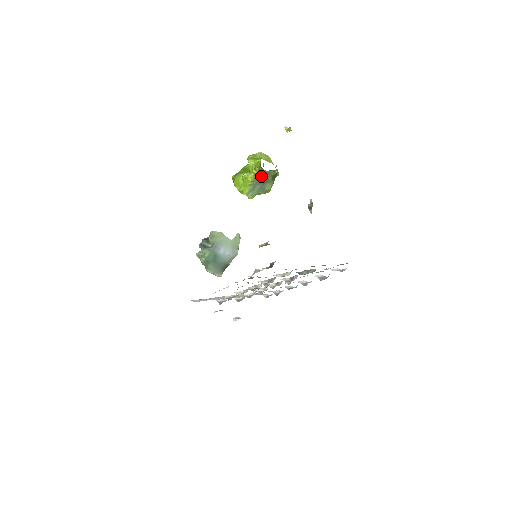
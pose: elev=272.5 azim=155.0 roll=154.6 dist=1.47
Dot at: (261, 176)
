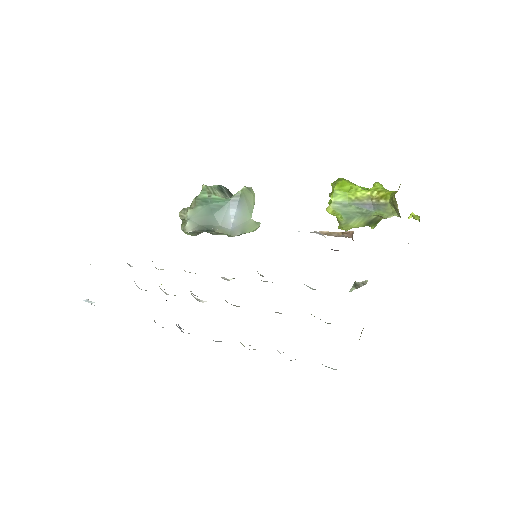
Dot at: (372, 204)
